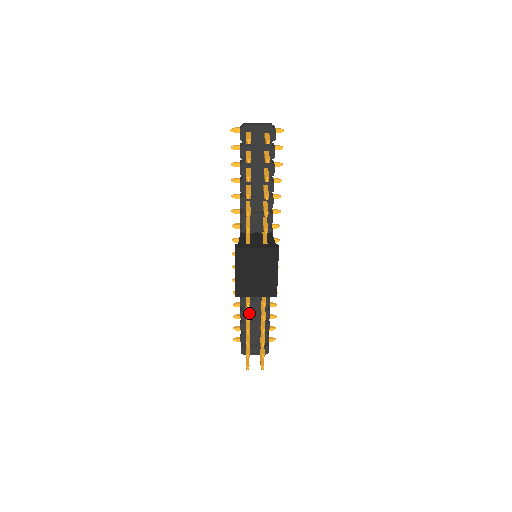
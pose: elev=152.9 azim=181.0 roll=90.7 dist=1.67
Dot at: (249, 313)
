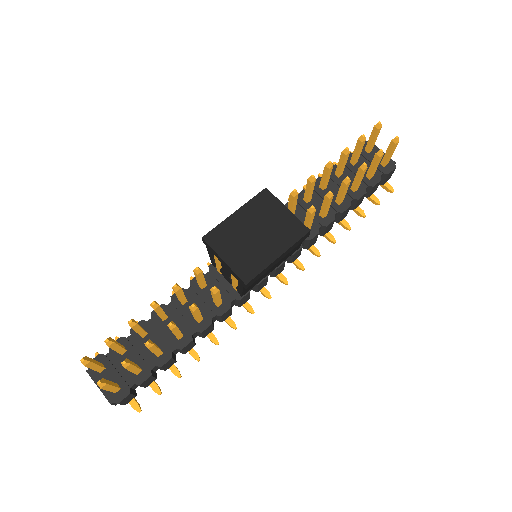
Dot at: occluded
